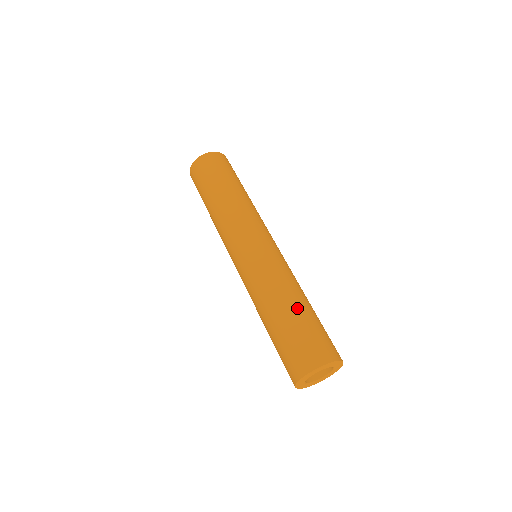
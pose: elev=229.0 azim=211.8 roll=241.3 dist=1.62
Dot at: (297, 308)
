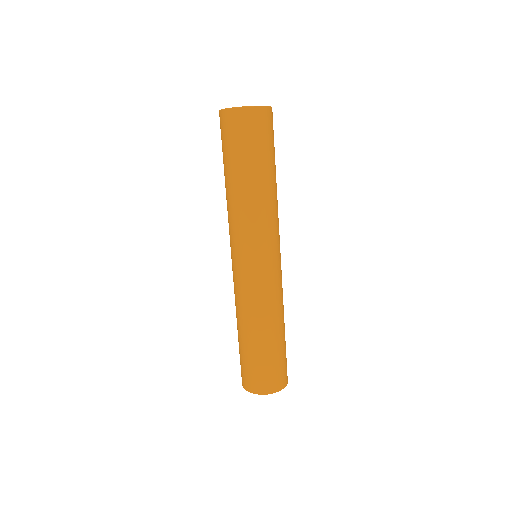
Dot at: (282, 336)
